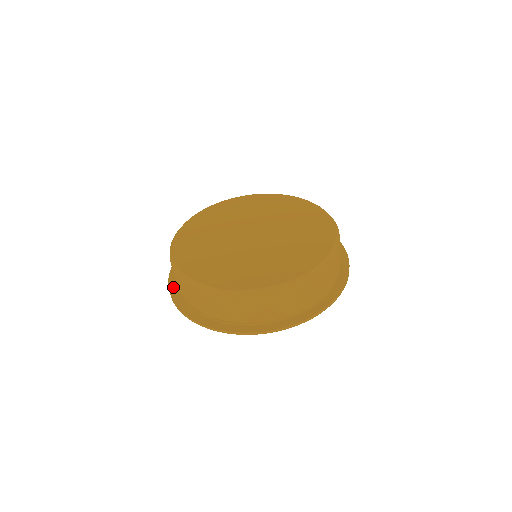
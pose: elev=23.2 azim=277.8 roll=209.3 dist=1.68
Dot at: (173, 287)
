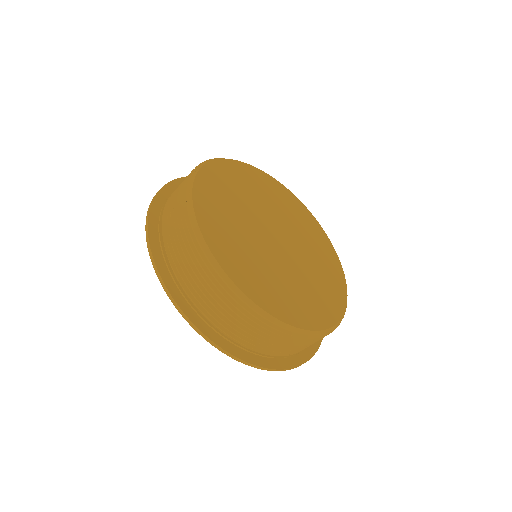
Dot at: (159, 258)
